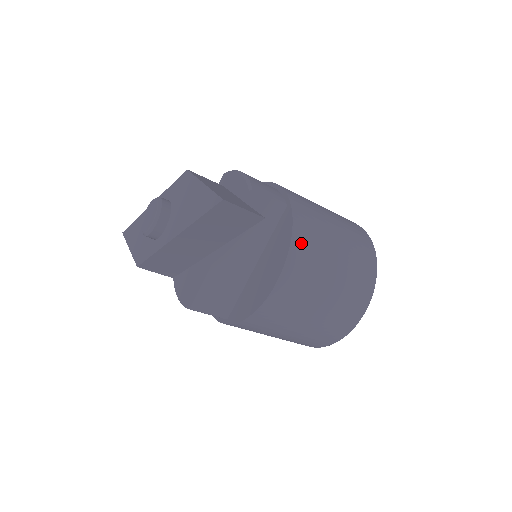
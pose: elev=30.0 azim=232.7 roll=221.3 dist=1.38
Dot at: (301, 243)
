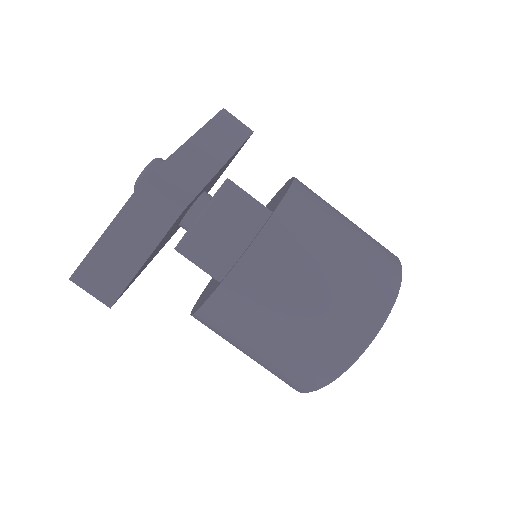
Dot at: occluded
